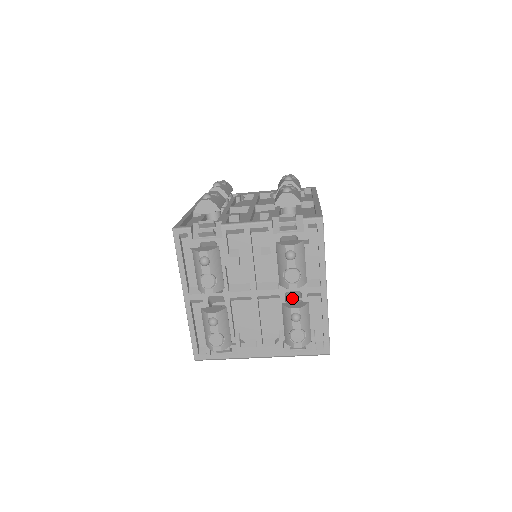
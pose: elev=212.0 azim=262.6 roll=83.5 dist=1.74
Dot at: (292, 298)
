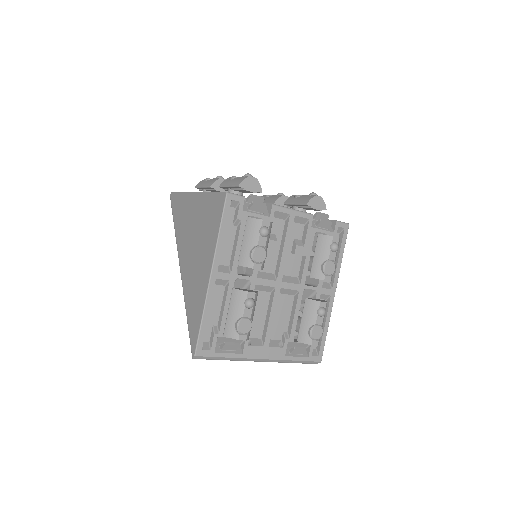
Dot at: occluded
